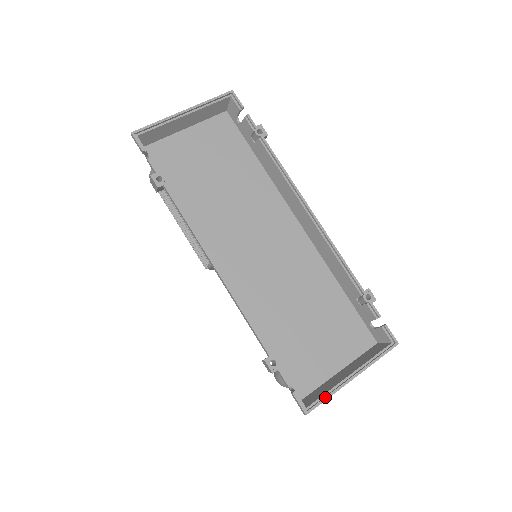
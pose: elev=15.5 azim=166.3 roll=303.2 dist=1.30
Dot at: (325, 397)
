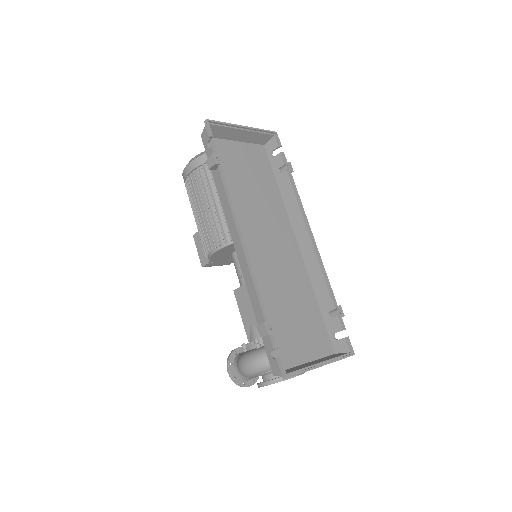
Dot at: (301, 371)
